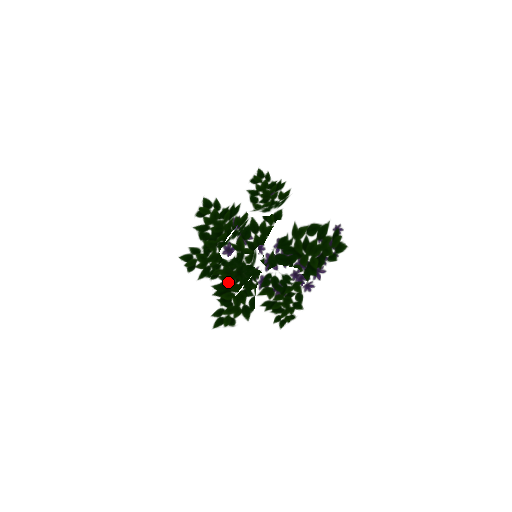
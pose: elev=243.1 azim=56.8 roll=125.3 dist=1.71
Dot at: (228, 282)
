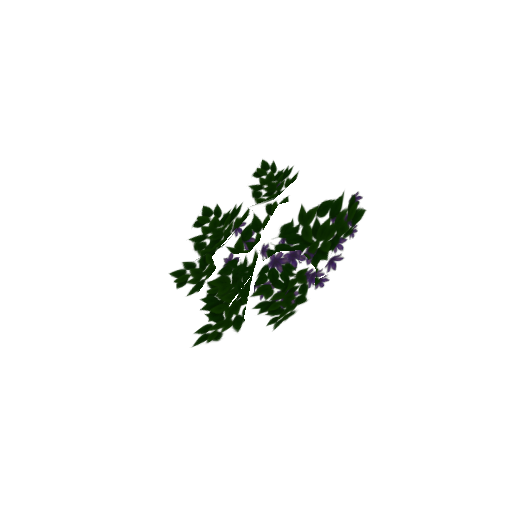
Dot at: (221, 292)
